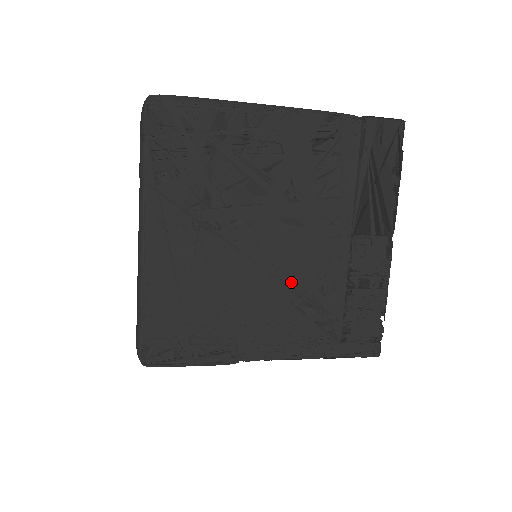
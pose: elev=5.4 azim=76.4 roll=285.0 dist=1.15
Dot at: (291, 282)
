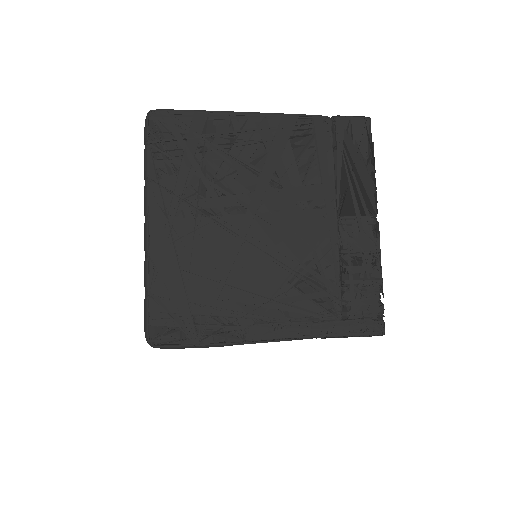
Dot at: (286, 261)
